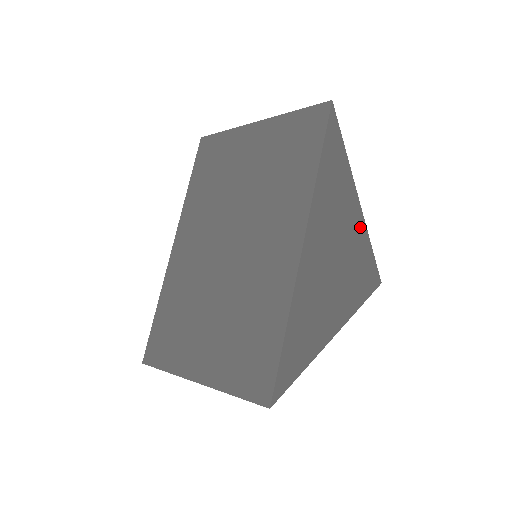
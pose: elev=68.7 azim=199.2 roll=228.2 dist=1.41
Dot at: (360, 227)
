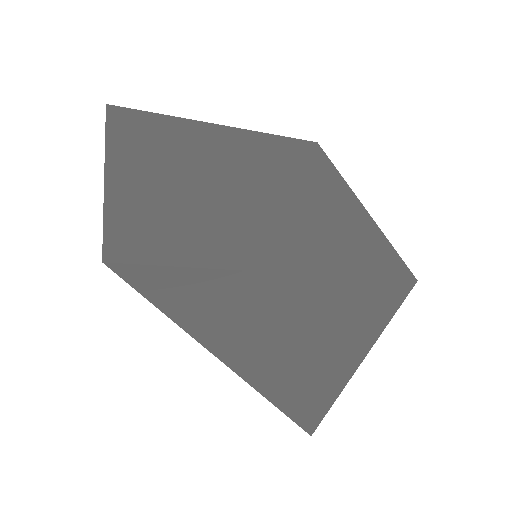
Dot at: (315, 287)
